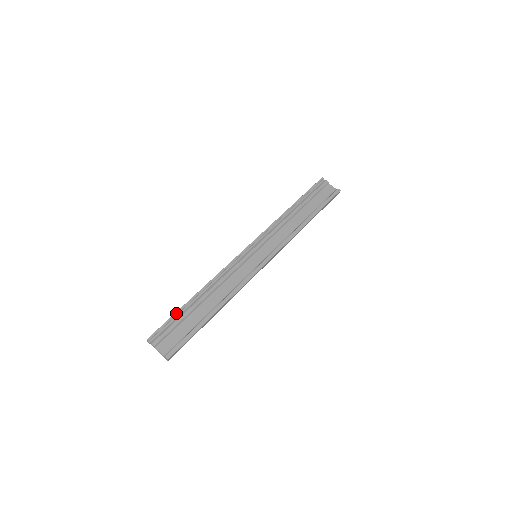
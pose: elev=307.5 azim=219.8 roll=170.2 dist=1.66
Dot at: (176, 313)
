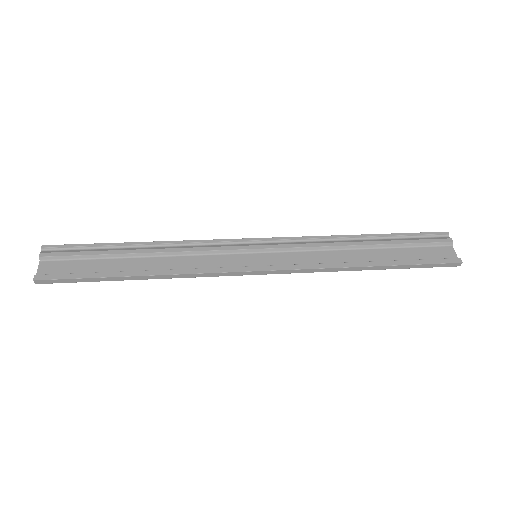
Dot at: (99, 244)
